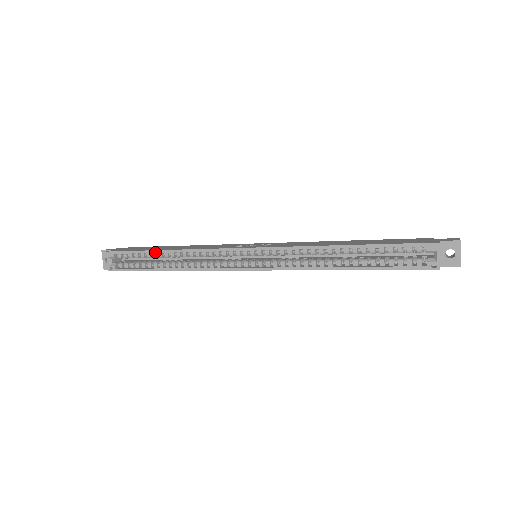
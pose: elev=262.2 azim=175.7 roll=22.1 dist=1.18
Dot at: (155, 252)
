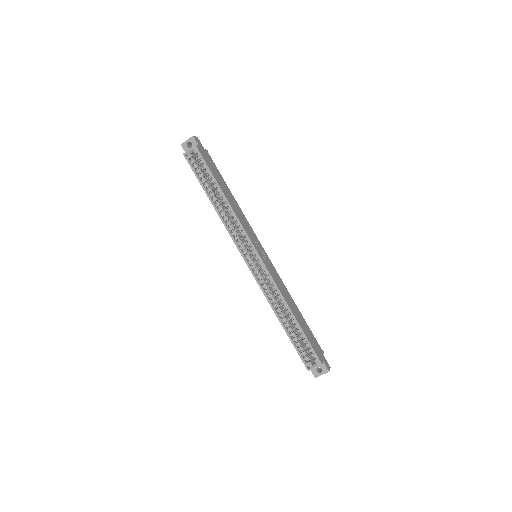
Dot at: (218, 187)
